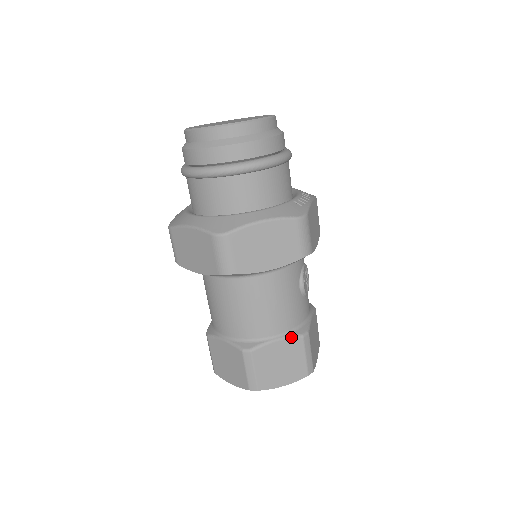
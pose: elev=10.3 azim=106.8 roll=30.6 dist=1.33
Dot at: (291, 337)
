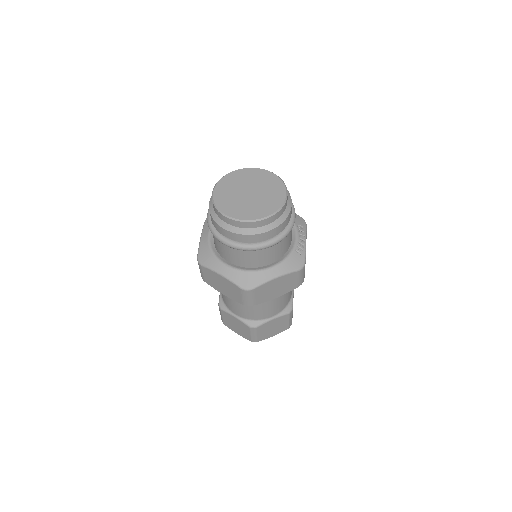
Dot at: (282, 315)
